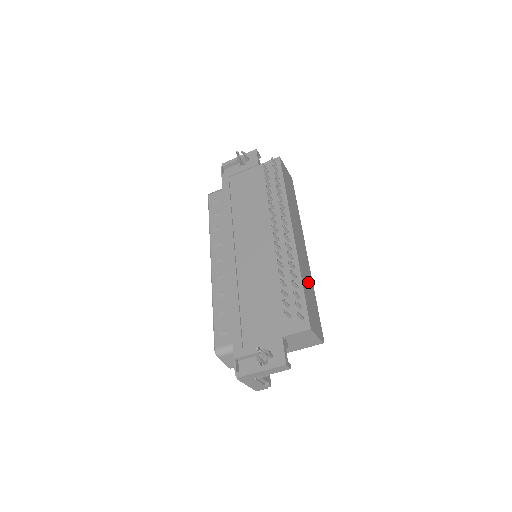
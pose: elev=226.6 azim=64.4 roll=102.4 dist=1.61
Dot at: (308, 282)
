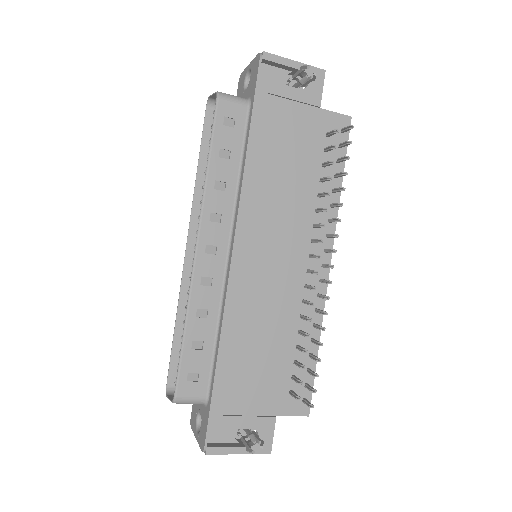
Dot at: occluded
